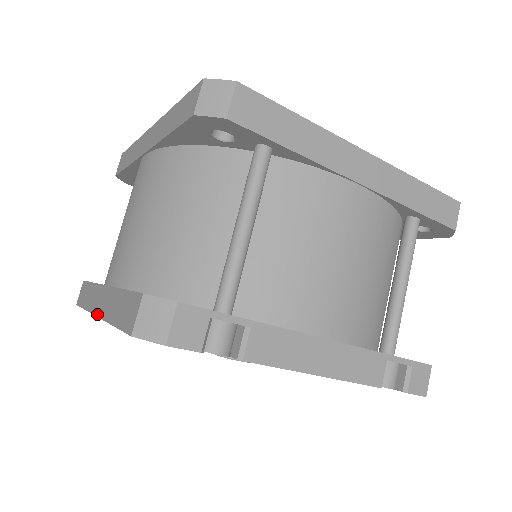
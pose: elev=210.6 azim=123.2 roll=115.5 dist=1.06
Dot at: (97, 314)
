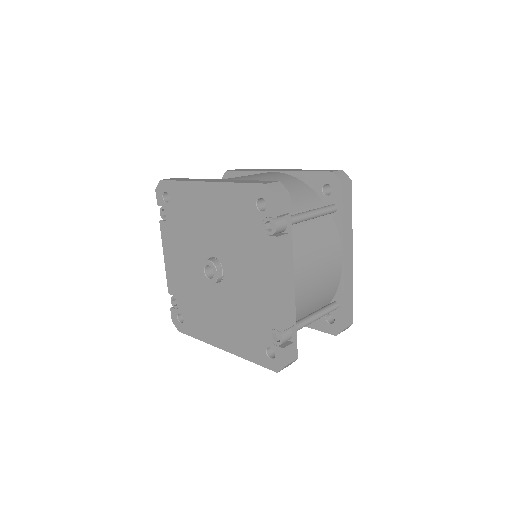
Dot at: (209, 181)
